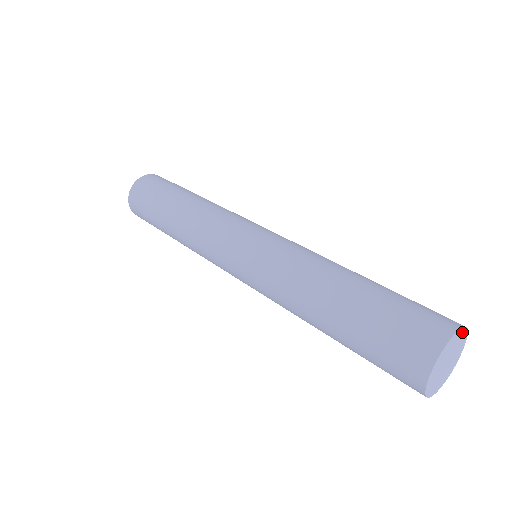
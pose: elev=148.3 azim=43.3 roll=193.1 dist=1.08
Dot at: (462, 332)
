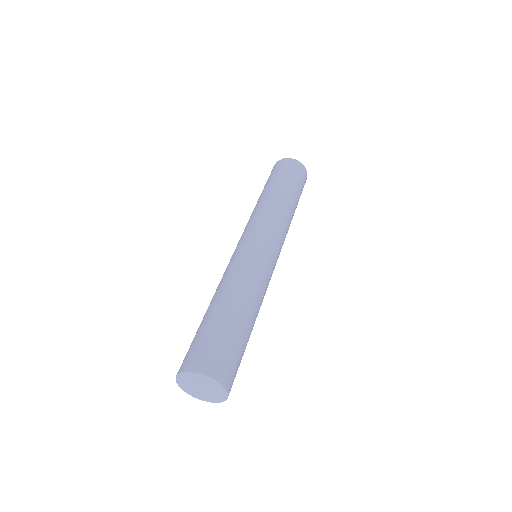
Dot at: (219, 385)
